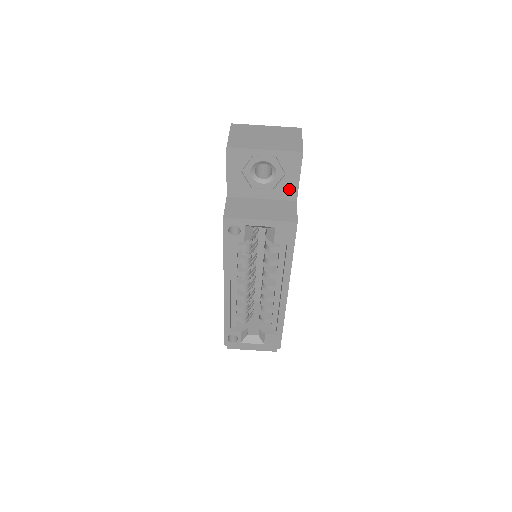
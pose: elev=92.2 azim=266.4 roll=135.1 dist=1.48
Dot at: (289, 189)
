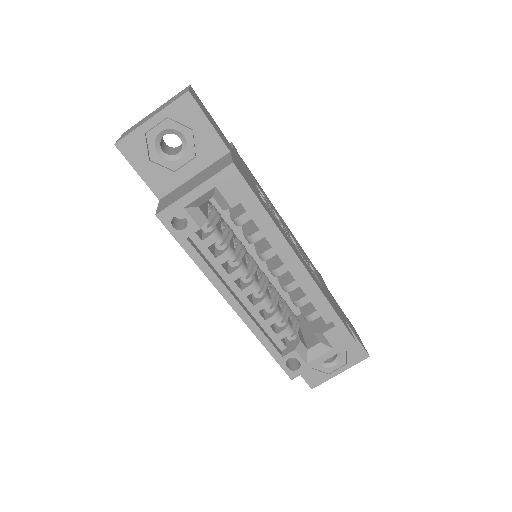
Dot at: (211, 144)
